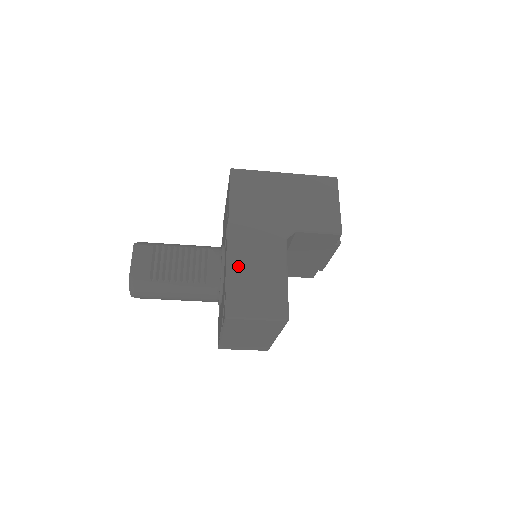
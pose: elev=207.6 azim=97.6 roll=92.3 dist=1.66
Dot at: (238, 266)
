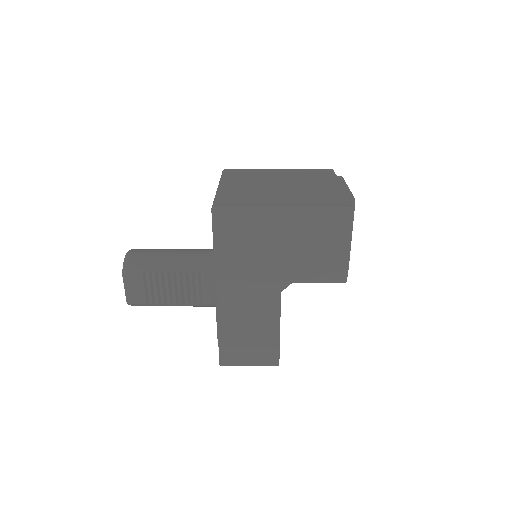
Dot at: (228, 323)
